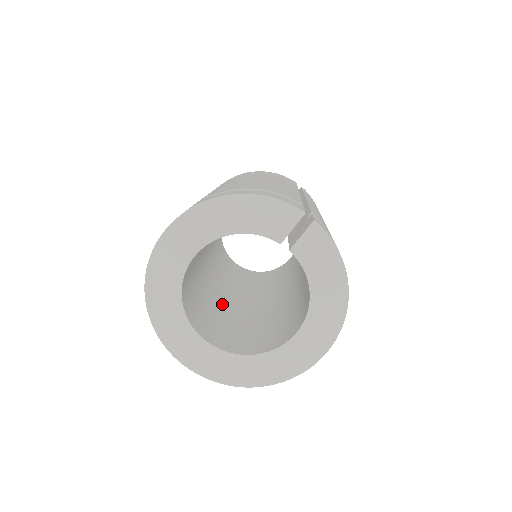
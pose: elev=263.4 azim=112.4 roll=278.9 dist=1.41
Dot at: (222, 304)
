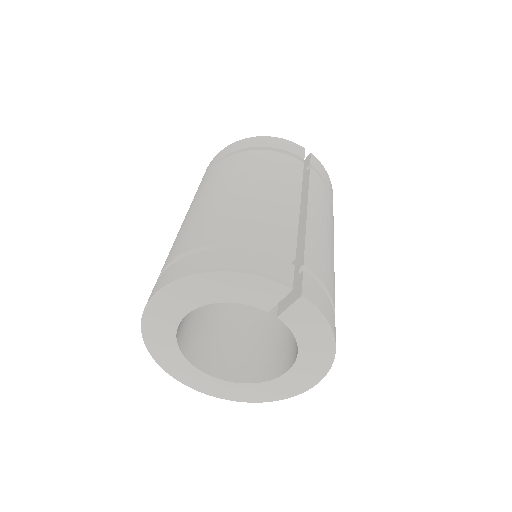
Dot at: (223, 305)
